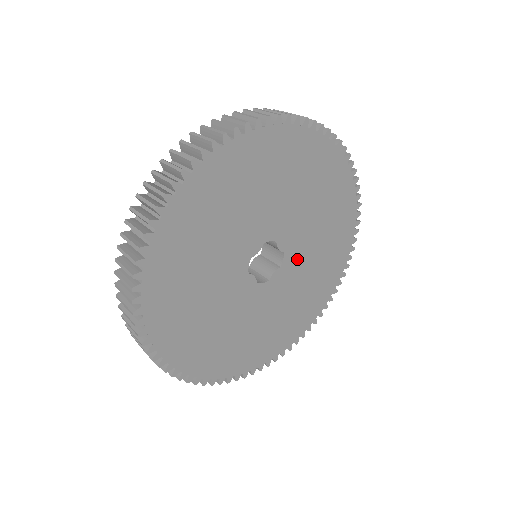
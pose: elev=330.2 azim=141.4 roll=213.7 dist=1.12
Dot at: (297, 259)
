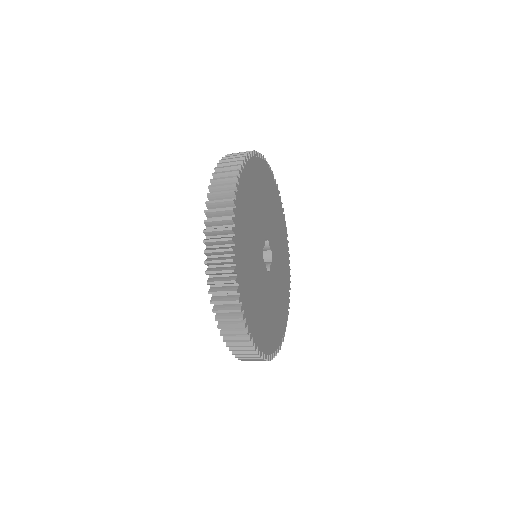
Dot at: (275, 259)
